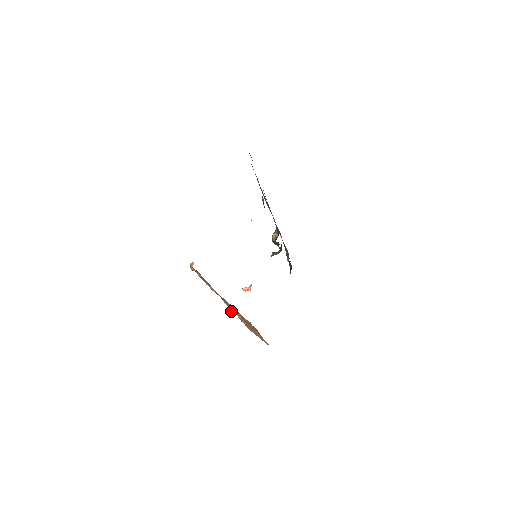
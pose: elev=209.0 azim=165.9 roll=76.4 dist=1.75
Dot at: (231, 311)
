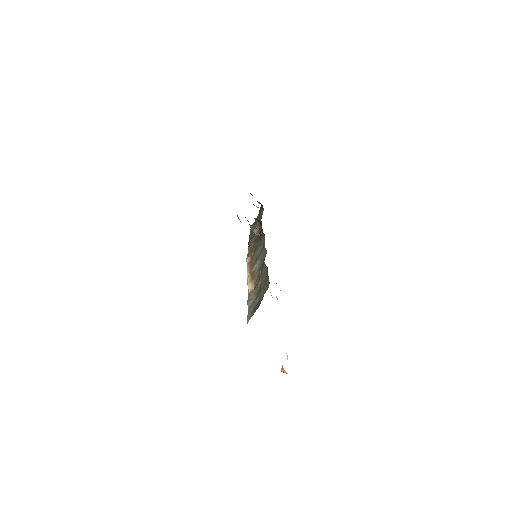
Dot at: occluded
